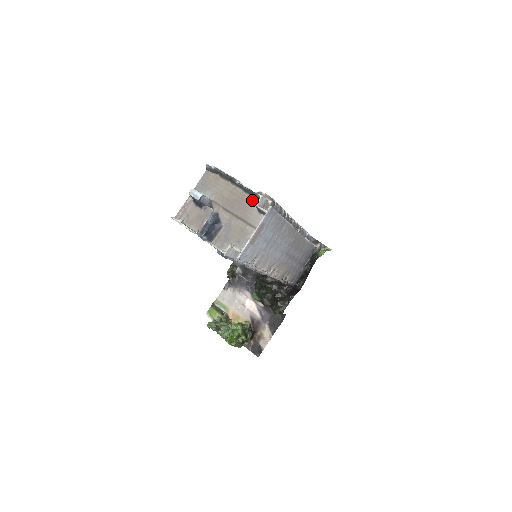
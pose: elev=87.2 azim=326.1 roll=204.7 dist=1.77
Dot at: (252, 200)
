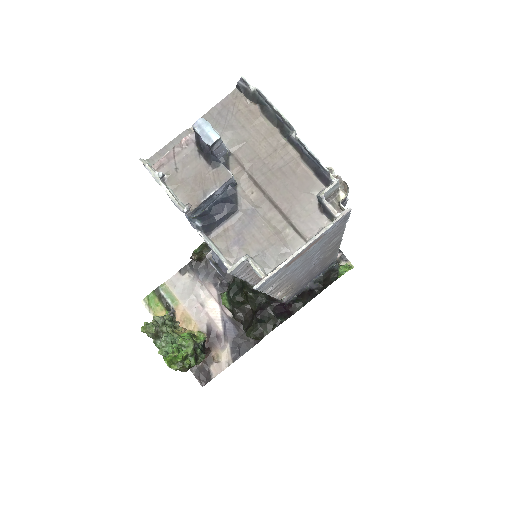
Dot at: (312, 181)
